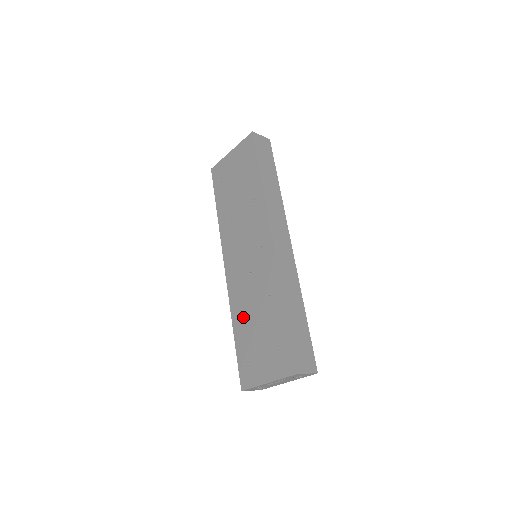
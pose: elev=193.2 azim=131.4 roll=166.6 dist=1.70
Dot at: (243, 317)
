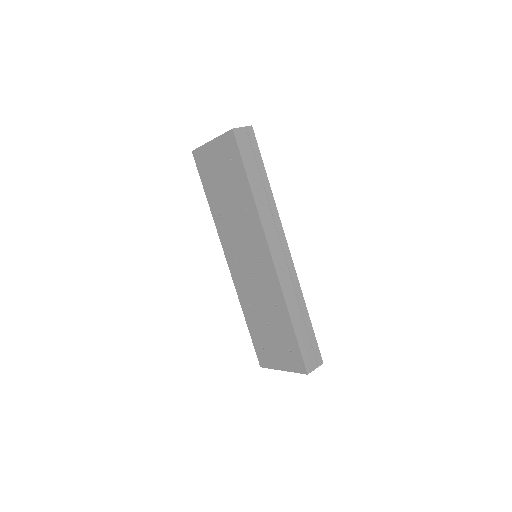
Dot at: (253, 313)
